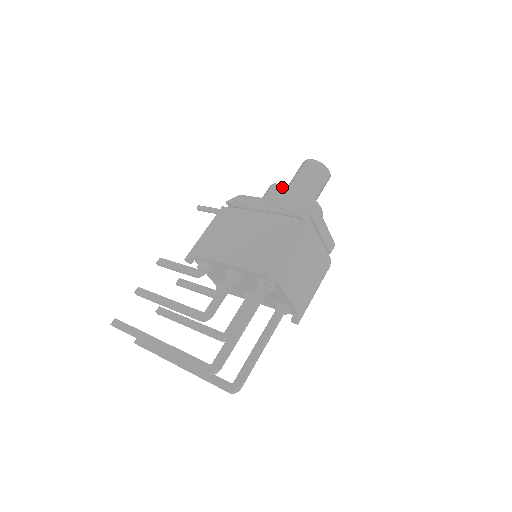
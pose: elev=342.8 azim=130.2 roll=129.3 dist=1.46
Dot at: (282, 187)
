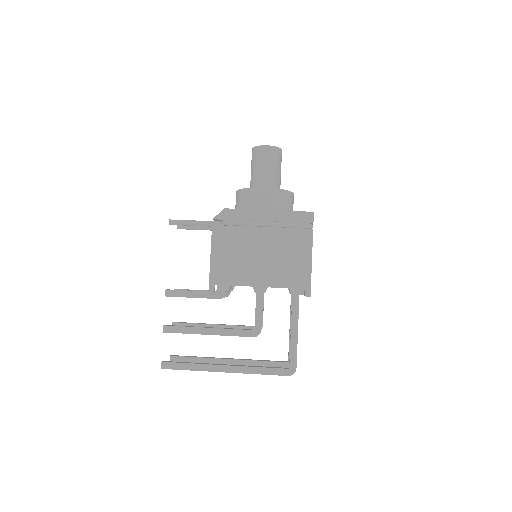
Dot at: (263, 192)
